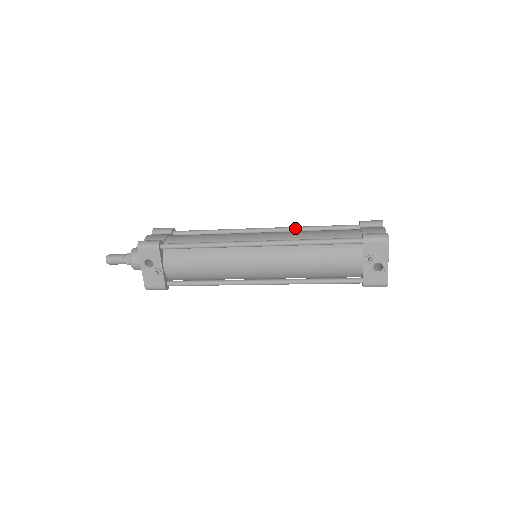
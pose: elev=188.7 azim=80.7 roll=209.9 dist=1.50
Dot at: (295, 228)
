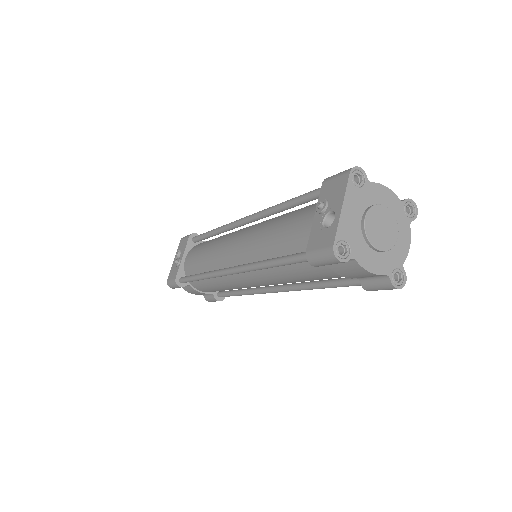
Dot at: occluded
